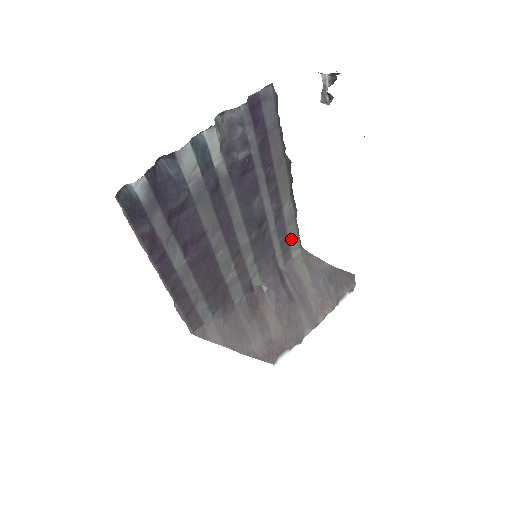
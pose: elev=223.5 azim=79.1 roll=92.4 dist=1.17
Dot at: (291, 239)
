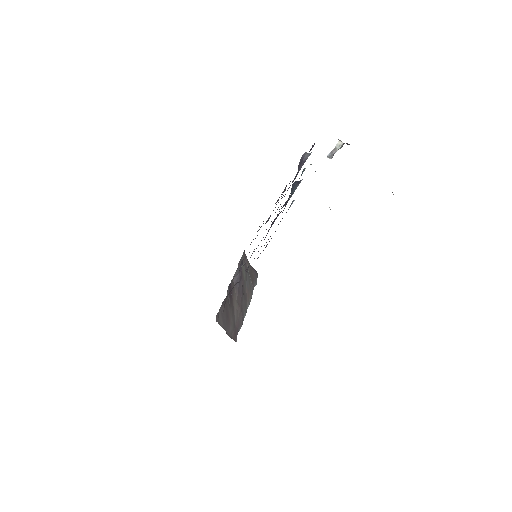
Dot at: occluded
